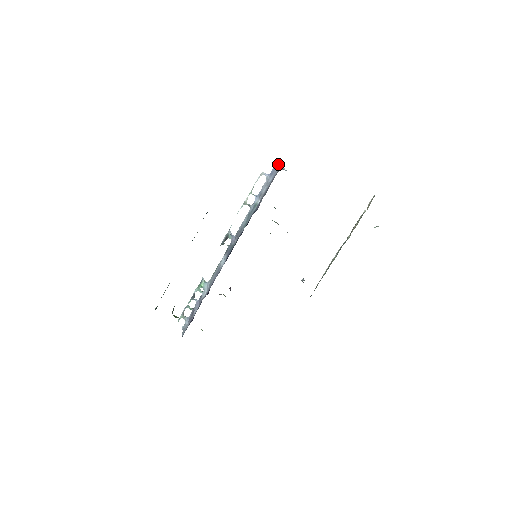
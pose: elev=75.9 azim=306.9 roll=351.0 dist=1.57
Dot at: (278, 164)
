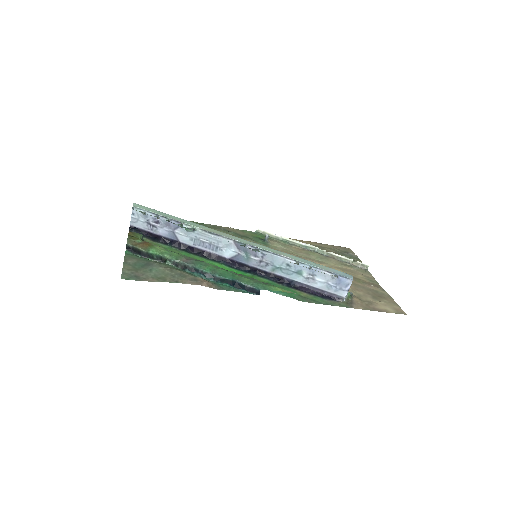
Dot at: occluded
